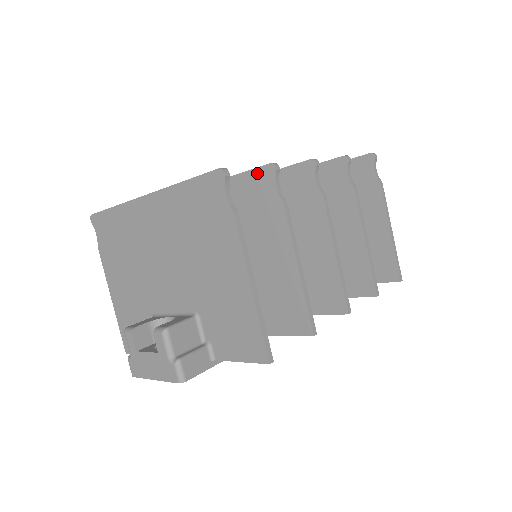
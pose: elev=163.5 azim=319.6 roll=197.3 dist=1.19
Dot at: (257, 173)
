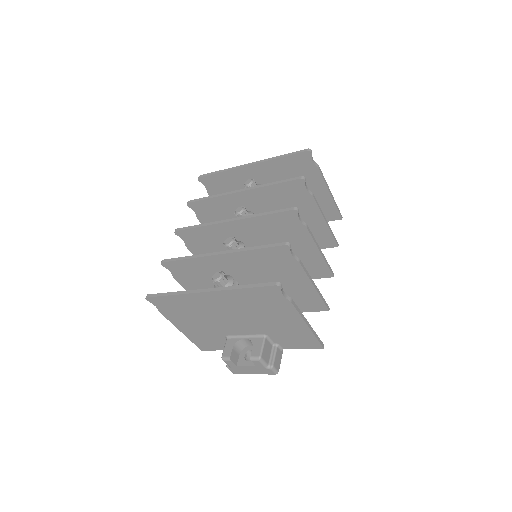
Dot at: (275, 249)
